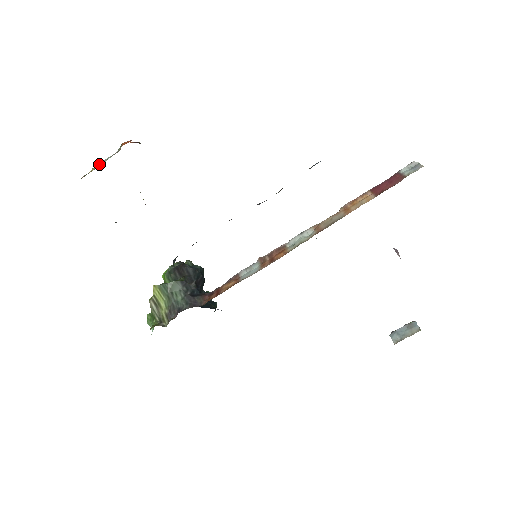
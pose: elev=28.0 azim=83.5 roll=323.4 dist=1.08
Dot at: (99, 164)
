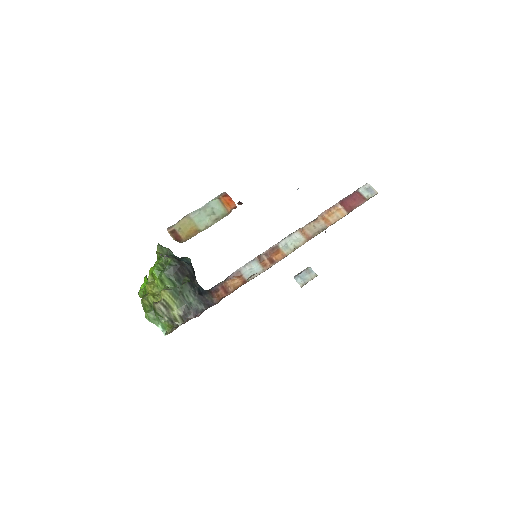
Dot at: (188, 217)
